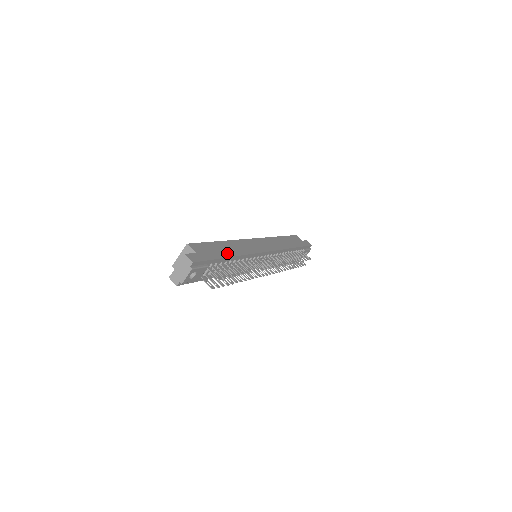
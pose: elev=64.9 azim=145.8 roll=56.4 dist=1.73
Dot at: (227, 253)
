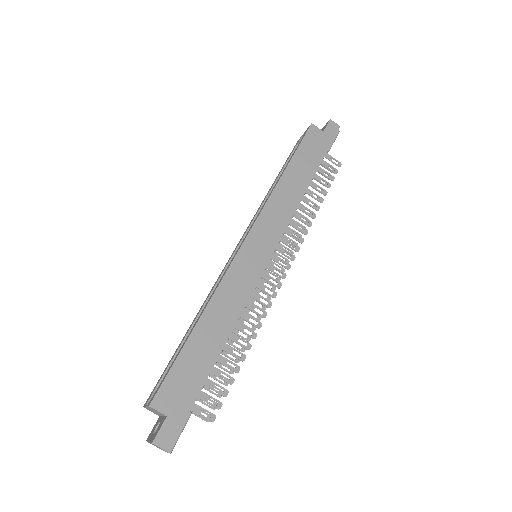
Dot at: (212, 352)
